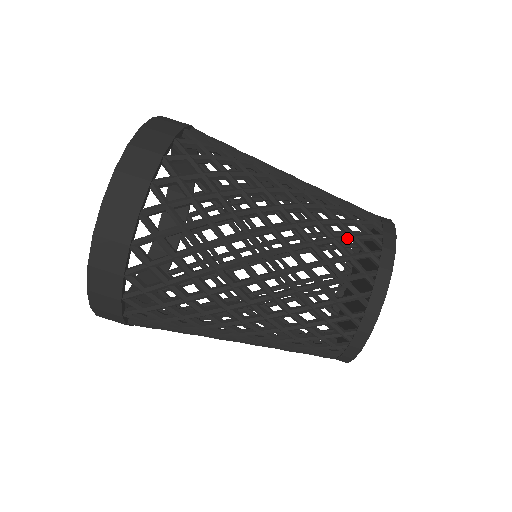
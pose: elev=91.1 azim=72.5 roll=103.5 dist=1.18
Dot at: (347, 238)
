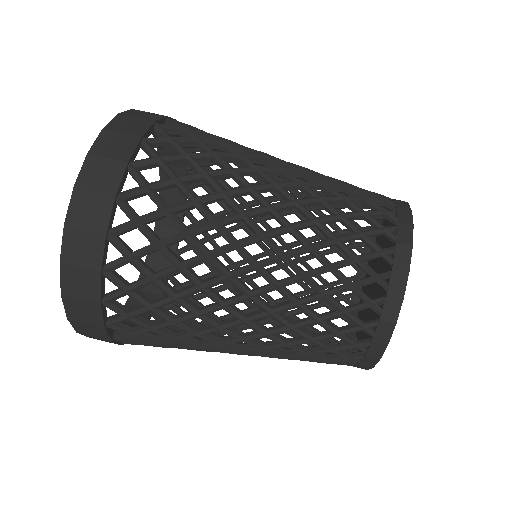
Dot at: (352, 236)
